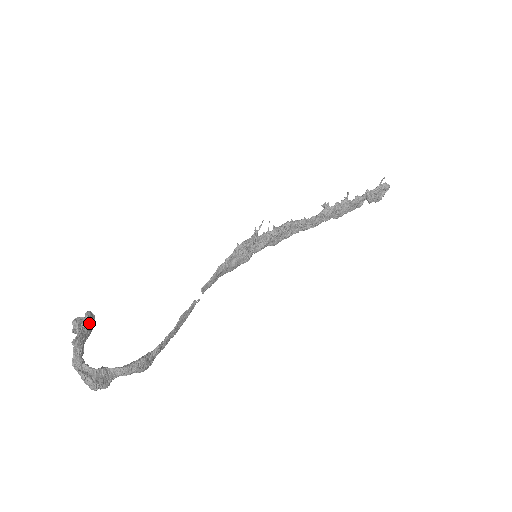
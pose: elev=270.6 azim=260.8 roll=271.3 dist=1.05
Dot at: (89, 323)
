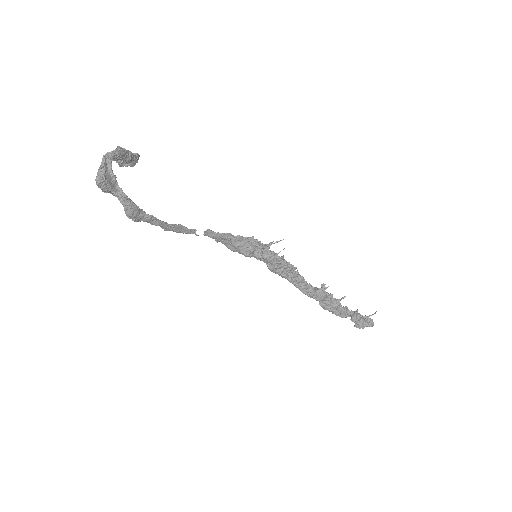
Dot at: (134, 157)
